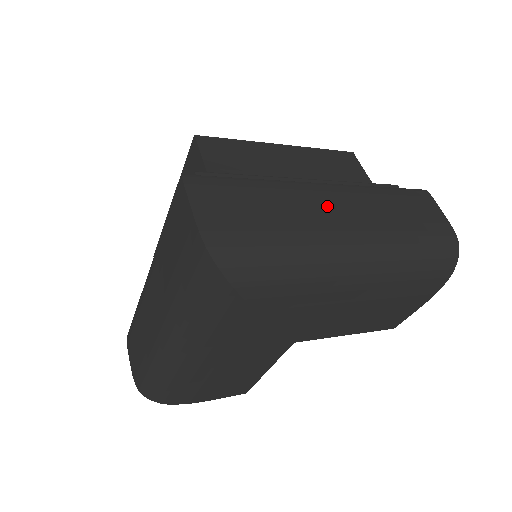
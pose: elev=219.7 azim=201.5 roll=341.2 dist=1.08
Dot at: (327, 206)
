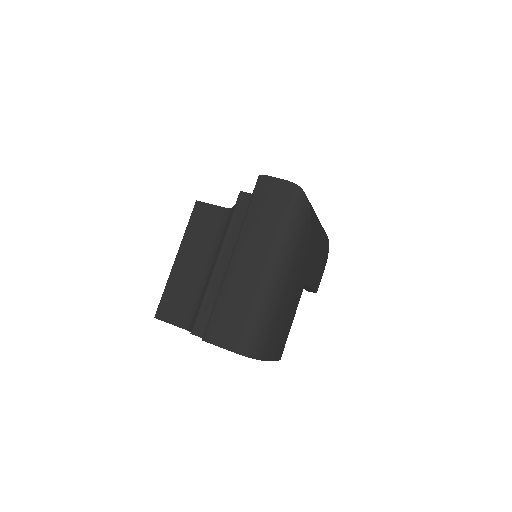
Dot at: occluded
